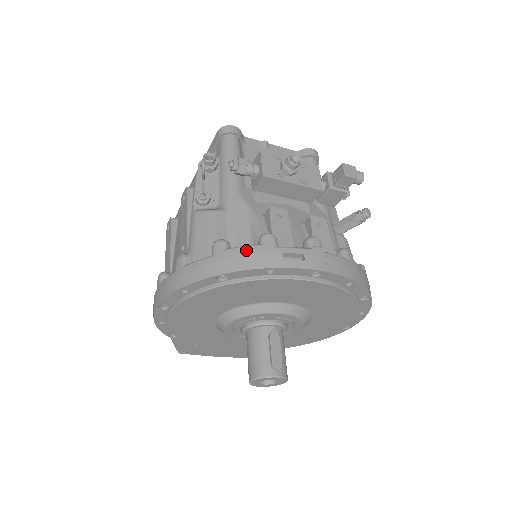
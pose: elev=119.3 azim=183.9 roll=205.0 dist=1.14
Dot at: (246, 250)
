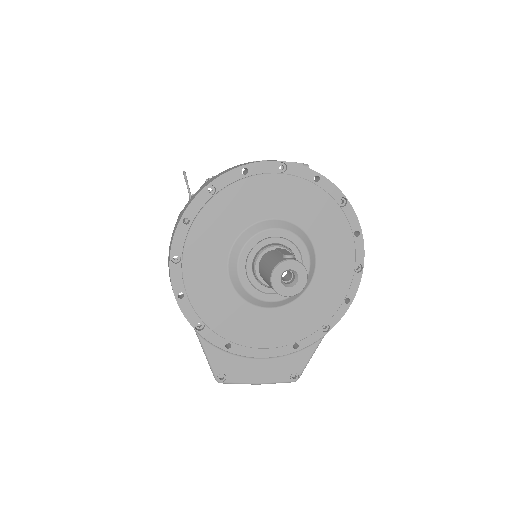
Dot at: (223, 171)
